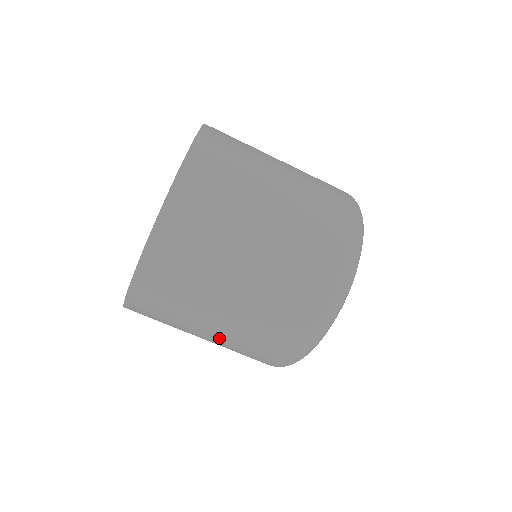
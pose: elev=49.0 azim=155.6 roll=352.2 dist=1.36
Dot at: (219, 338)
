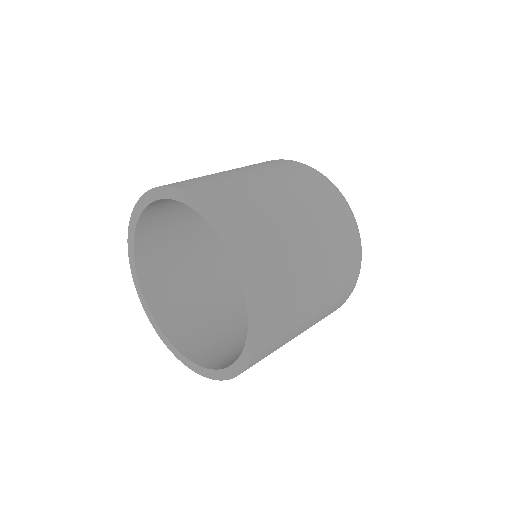
Dot at: (313, 232)
